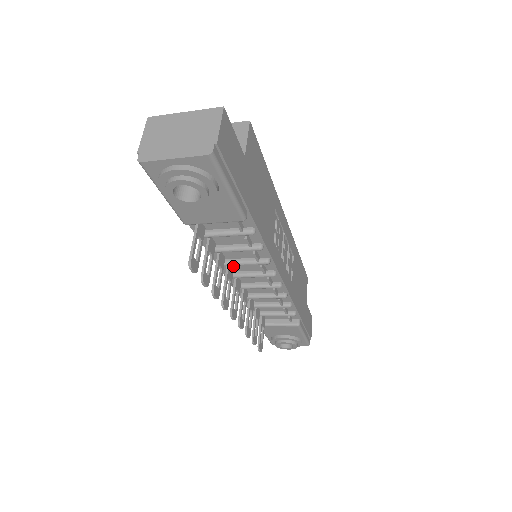
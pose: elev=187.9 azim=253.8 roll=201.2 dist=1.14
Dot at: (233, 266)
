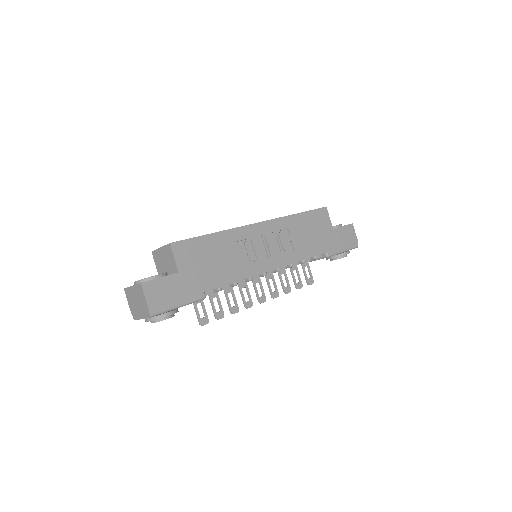
Dot at: occluded
